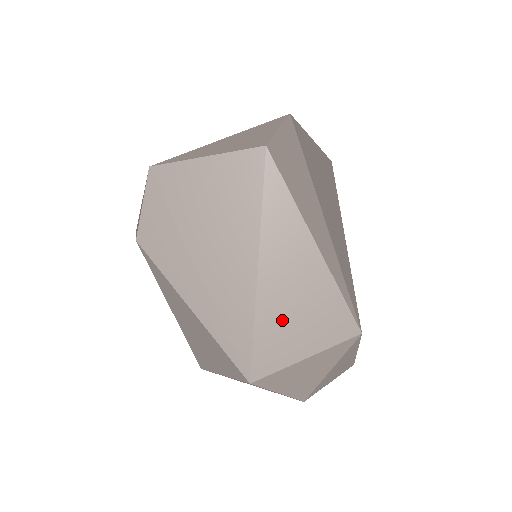
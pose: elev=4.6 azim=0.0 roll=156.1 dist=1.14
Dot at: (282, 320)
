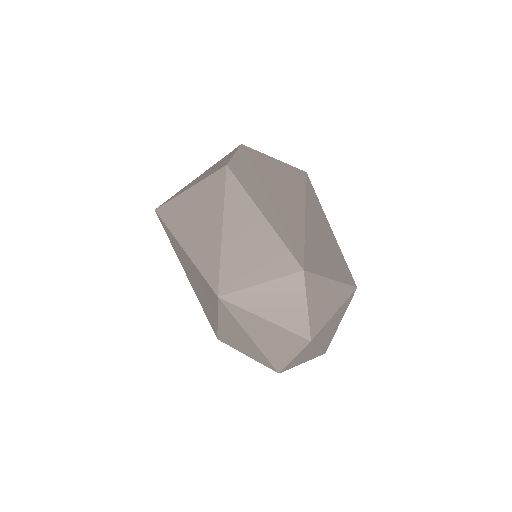
Dot at: (318, 248)
